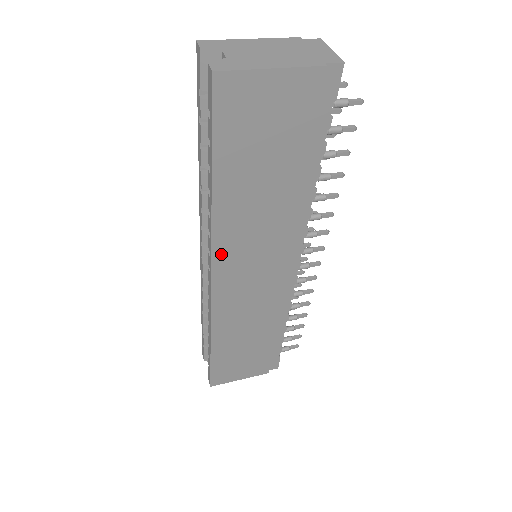
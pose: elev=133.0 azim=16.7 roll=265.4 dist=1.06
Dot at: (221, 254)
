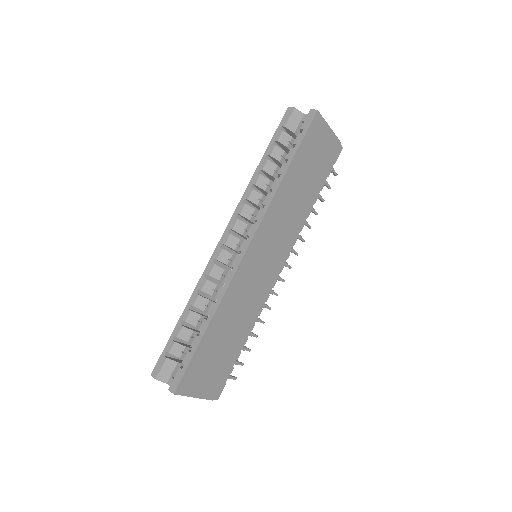
Dot at: (265, 224)
